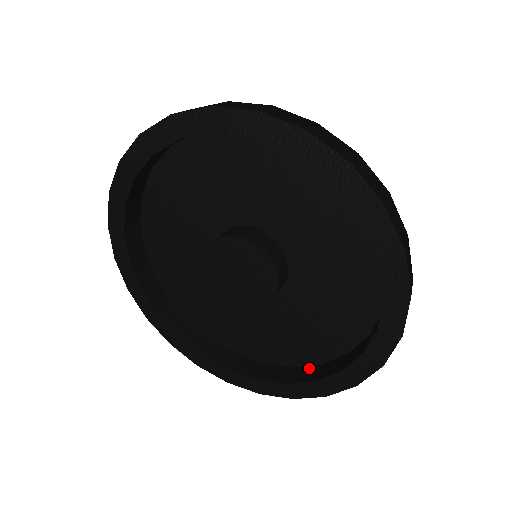
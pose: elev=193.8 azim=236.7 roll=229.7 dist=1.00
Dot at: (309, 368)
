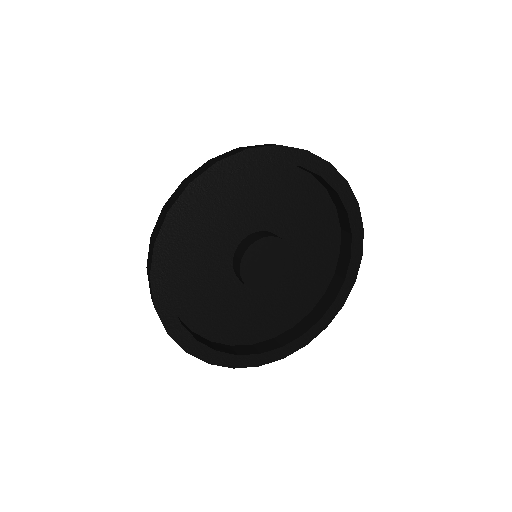
Dot at: (266, 342)
